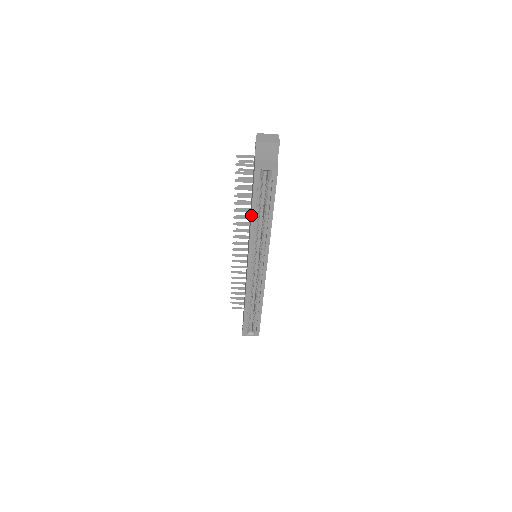
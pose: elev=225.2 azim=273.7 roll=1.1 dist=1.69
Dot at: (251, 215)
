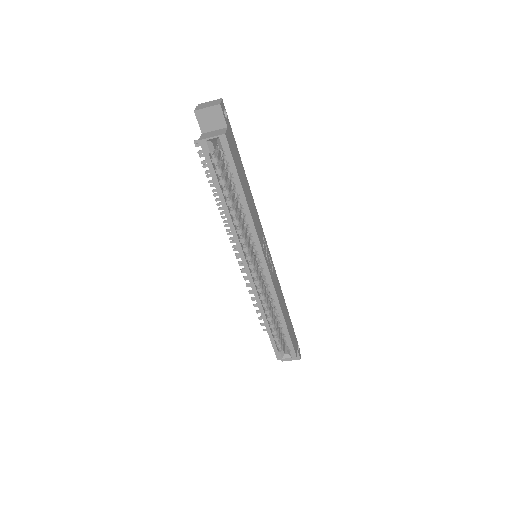
Dot at: occluded
